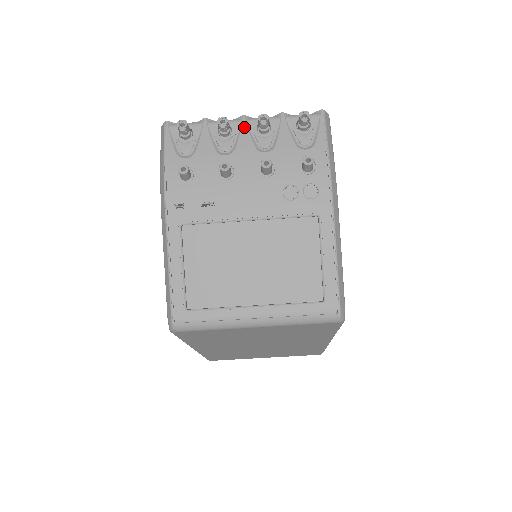
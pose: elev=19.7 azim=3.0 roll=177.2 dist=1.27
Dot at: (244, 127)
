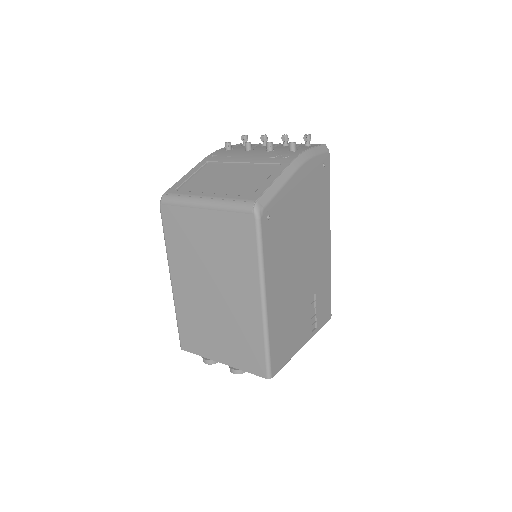
Dot at: (276, 144)
